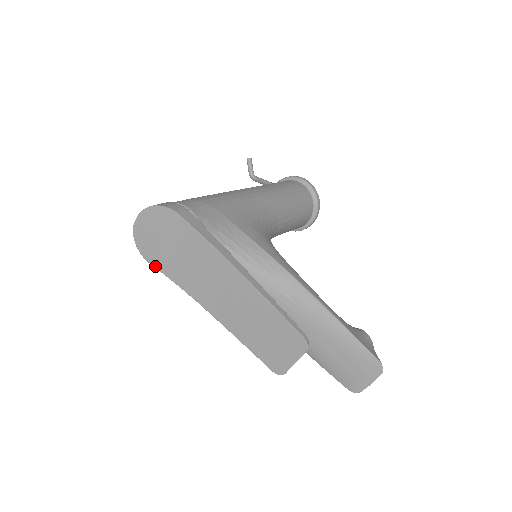
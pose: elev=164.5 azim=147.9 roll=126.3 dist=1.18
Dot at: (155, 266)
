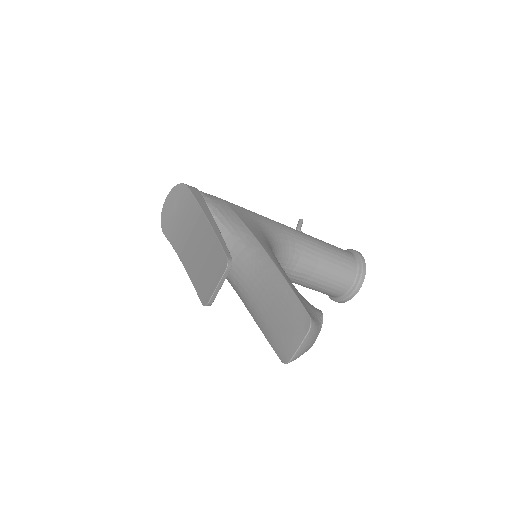
Dot at: (166, 235)
